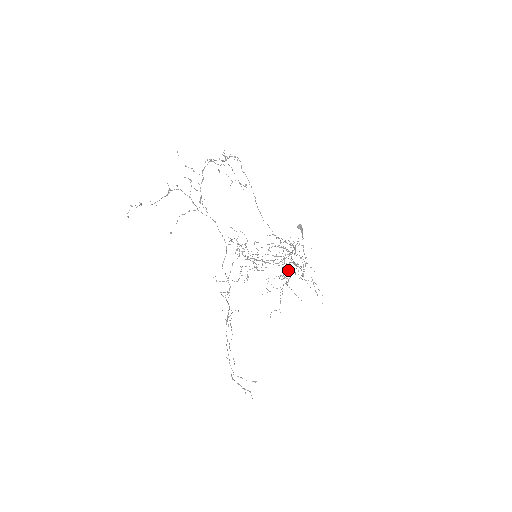
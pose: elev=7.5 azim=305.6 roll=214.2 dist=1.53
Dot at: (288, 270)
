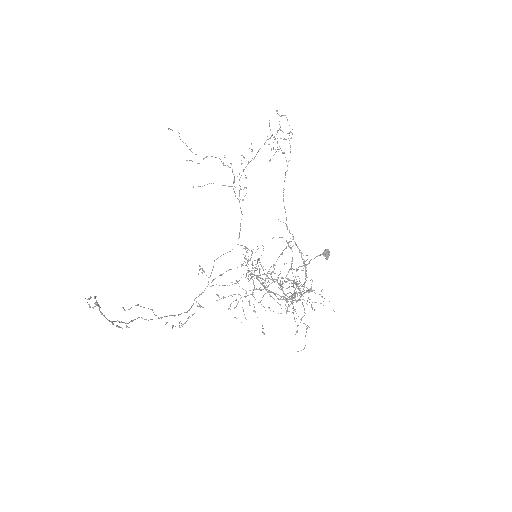
Dot at: (280, 285)
